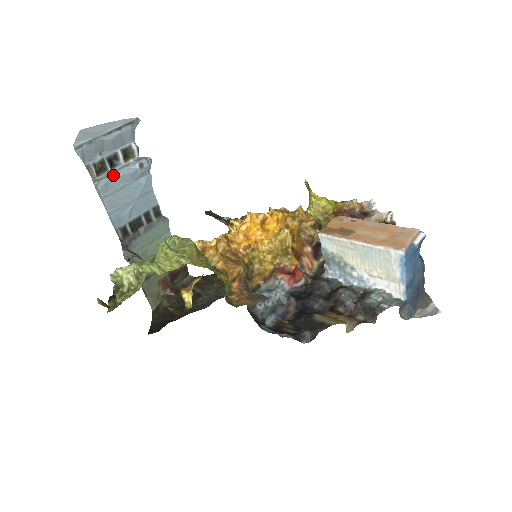
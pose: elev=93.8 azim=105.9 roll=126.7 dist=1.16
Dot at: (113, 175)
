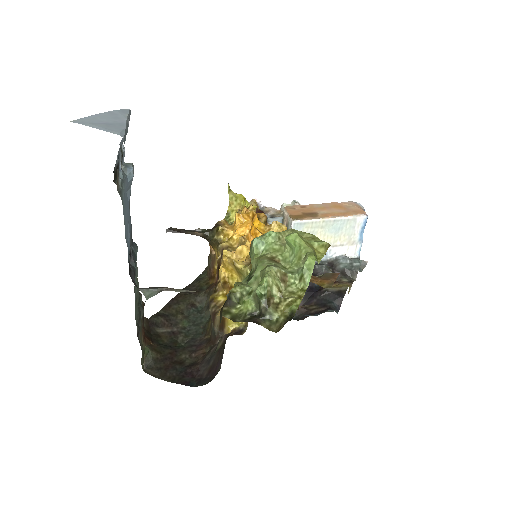
Dot at: (123, 185)
